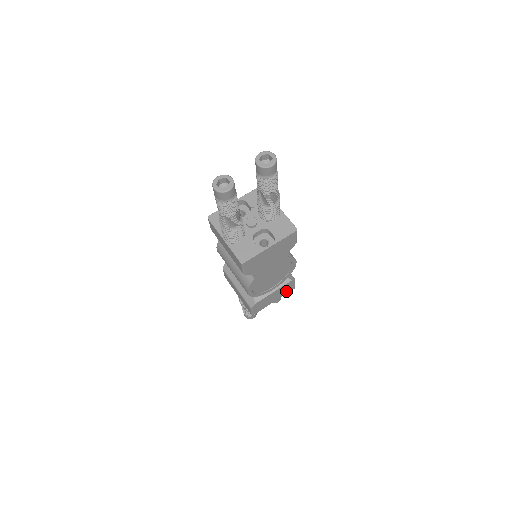
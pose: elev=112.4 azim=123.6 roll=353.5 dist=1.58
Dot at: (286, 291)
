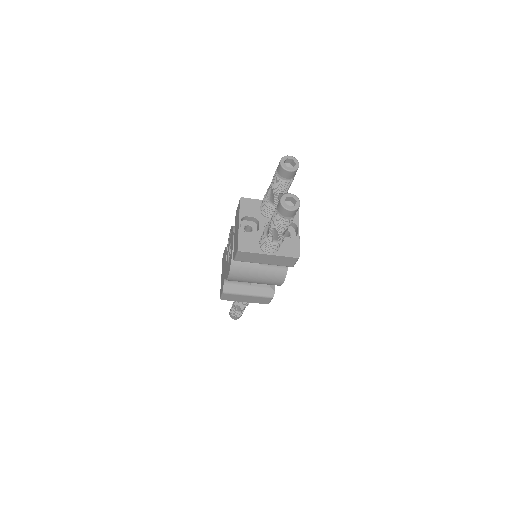
Dot at: occluded
